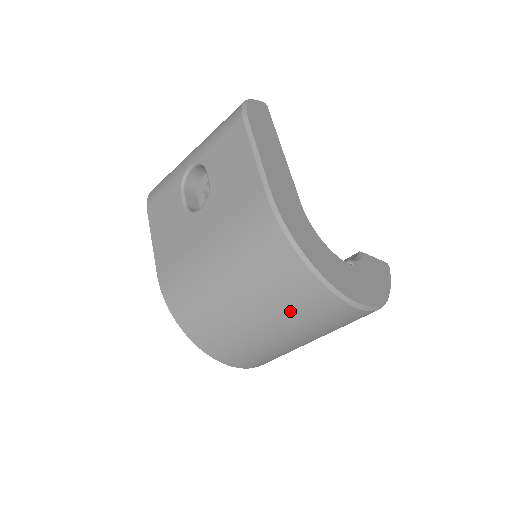
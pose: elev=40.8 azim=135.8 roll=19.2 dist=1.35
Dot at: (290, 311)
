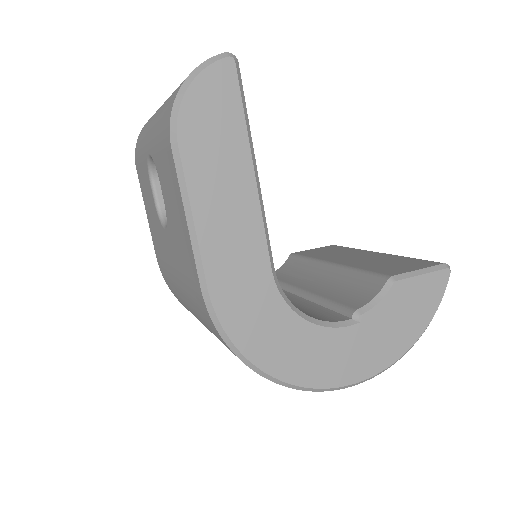
Dot at: occluded
